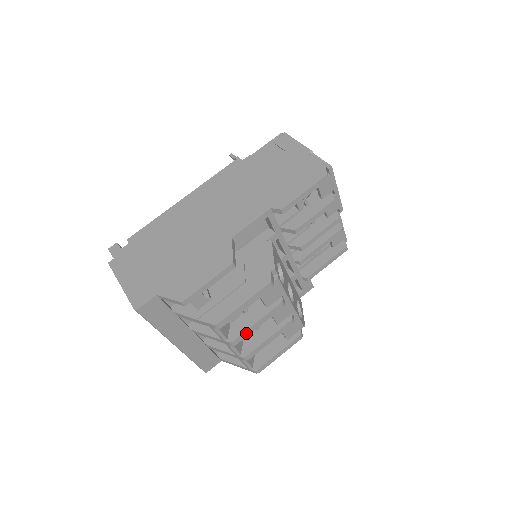
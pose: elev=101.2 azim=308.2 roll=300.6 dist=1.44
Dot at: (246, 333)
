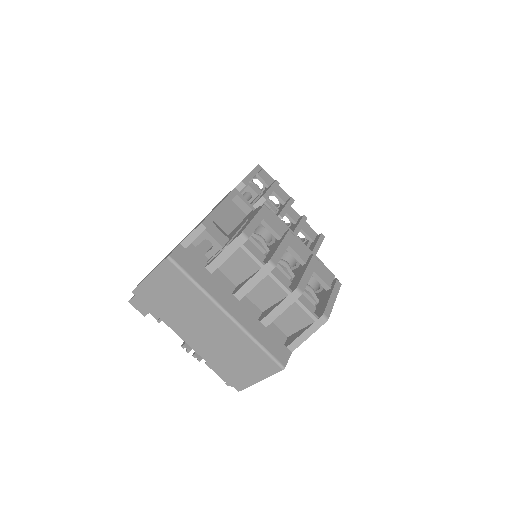
Dot at: (278, 254)
